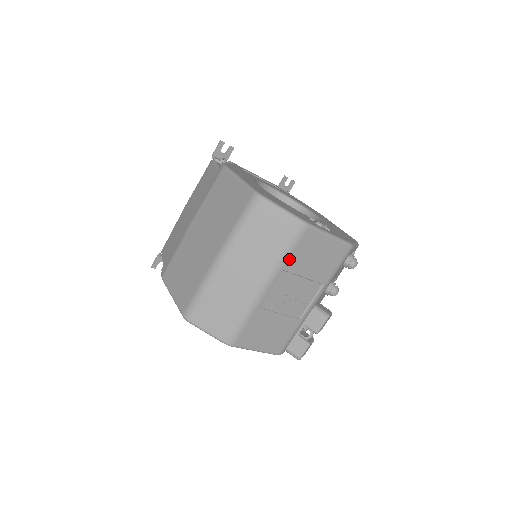
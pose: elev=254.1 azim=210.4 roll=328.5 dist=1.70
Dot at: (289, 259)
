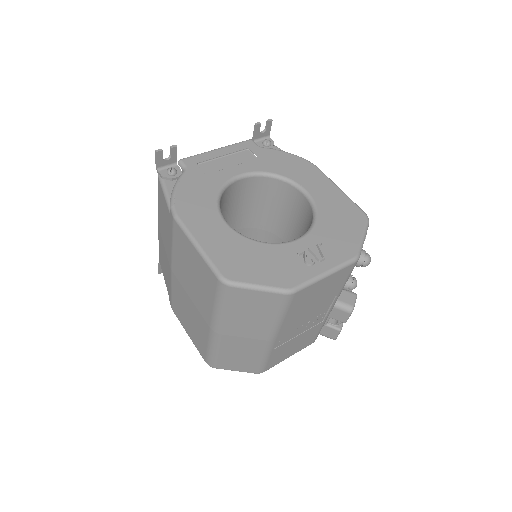
Dot at: (287, 316)
